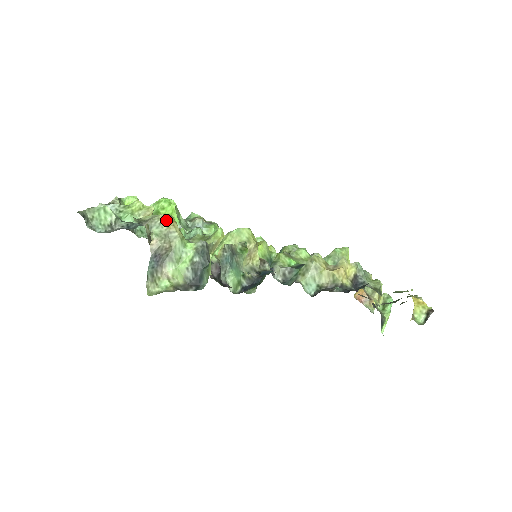
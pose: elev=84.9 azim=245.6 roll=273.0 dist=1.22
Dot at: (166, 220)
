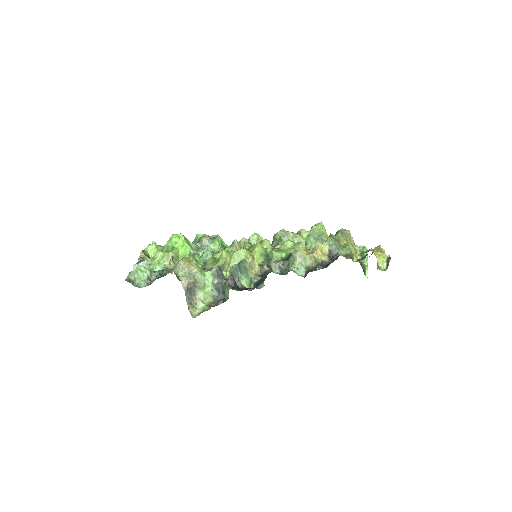
Dot at: (185, 263)
